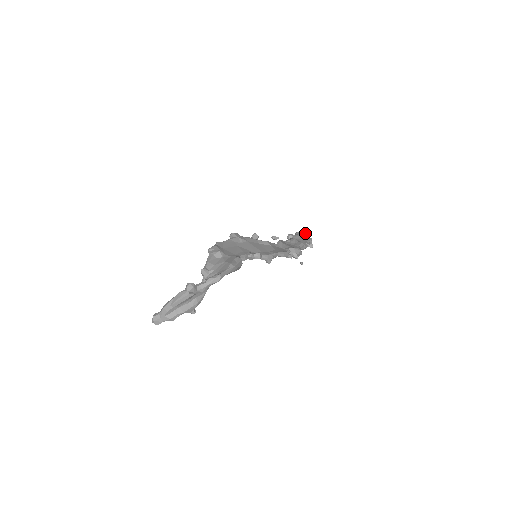
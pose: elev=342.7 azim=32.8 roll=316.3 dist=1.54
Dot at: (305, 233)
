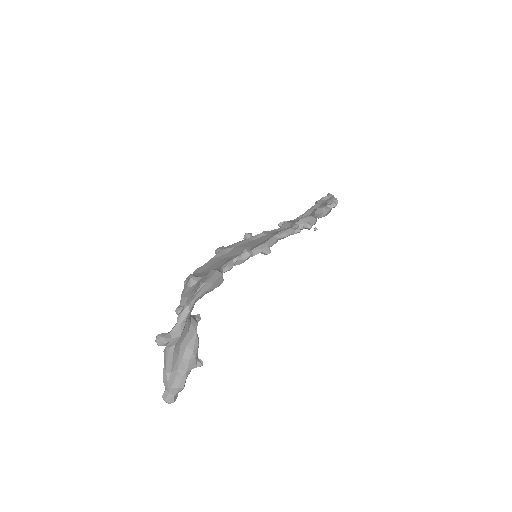
Dot at: (327, 197)
